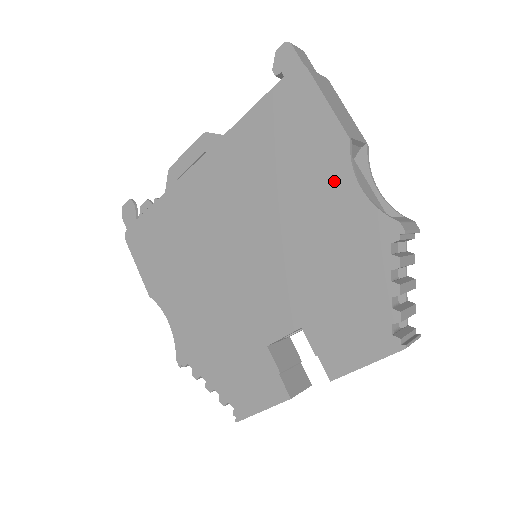
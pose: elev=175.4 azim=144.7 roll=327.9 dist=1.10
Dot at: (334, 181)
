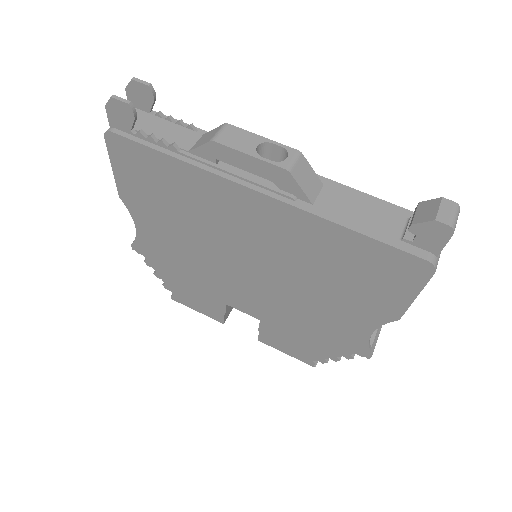
Dot at: (361, 317)
